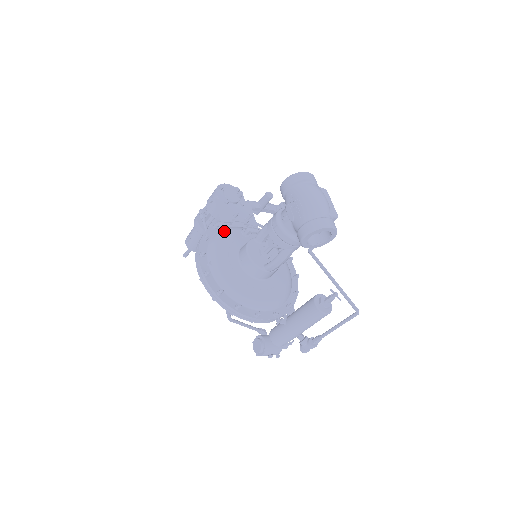
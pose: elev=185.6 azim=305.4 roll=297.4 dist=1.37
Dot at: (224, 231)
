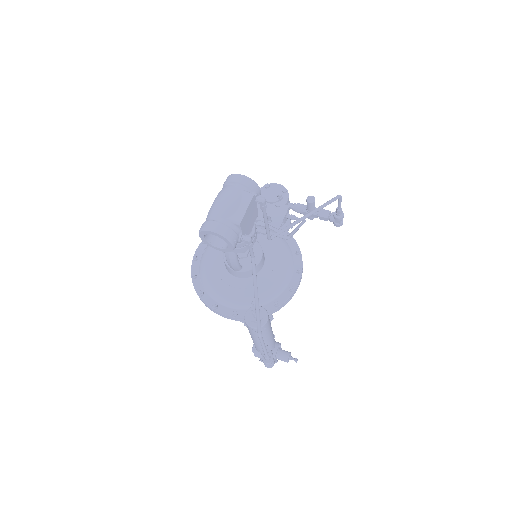
Dot at: occluded
